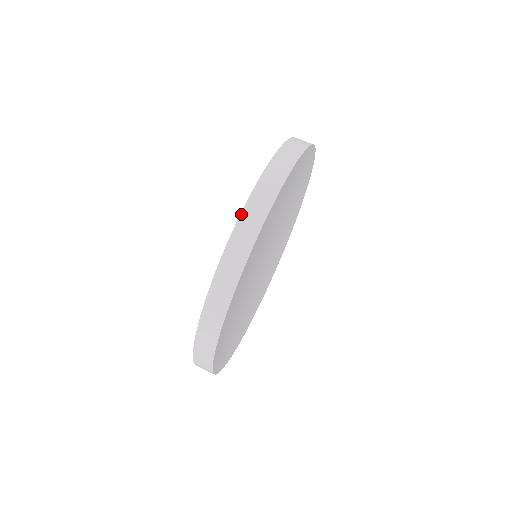
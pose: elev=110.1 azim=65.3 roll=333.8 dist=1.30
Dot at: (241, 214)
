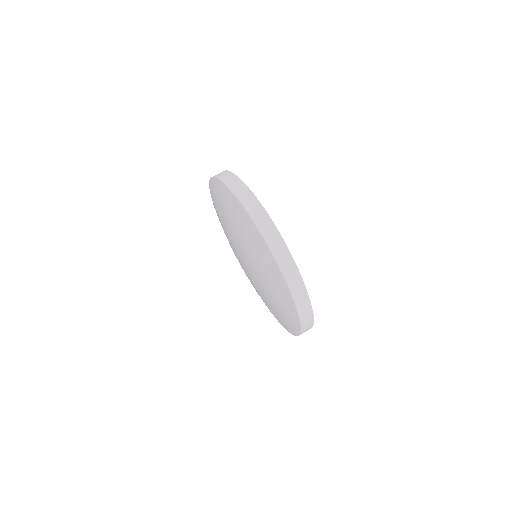
Dot at: (297, 308)
